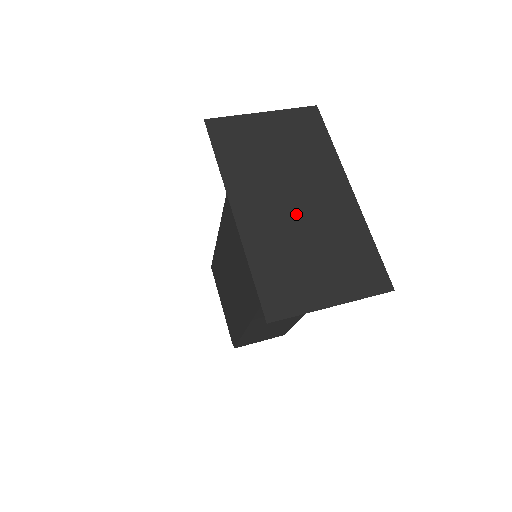
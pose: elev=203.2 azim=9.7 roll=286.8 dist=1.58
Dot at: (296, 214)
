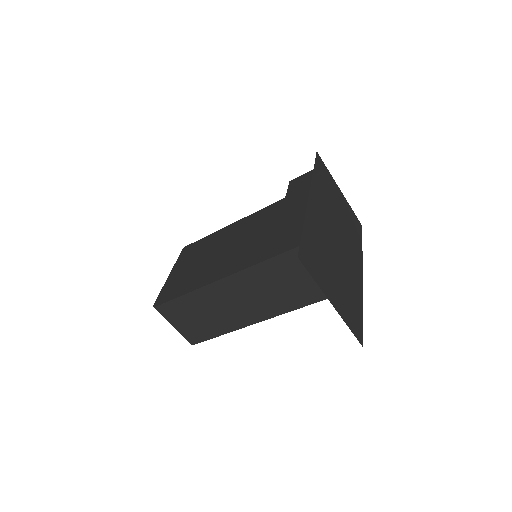
Dot at: (335, 243)
